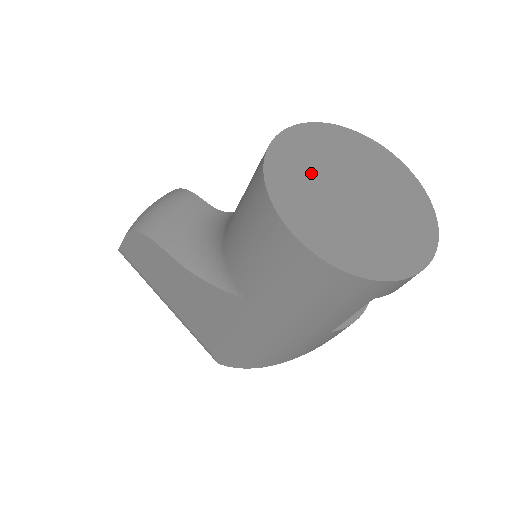
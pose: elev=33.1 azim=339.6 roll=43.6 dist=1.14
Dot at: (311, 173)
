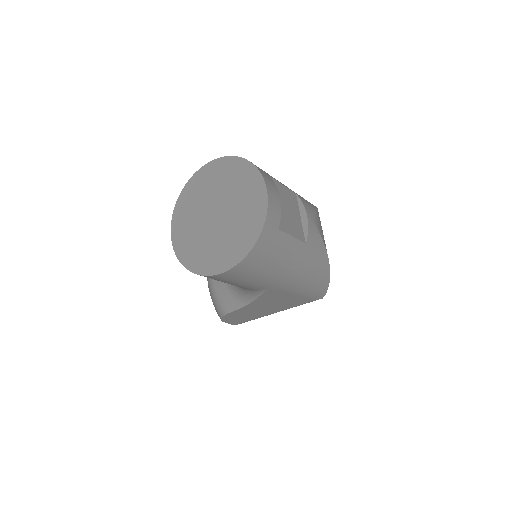
Dot at: (196, 238)
